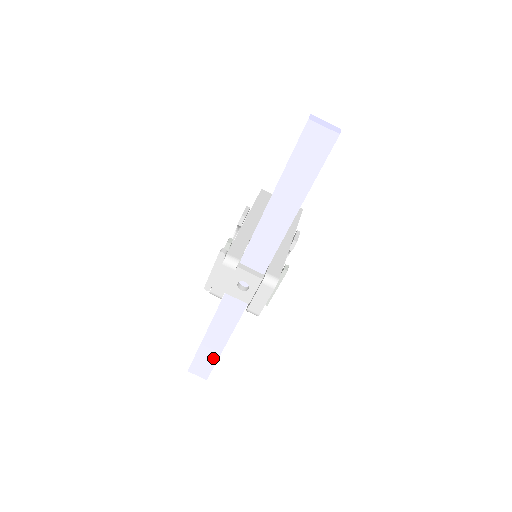
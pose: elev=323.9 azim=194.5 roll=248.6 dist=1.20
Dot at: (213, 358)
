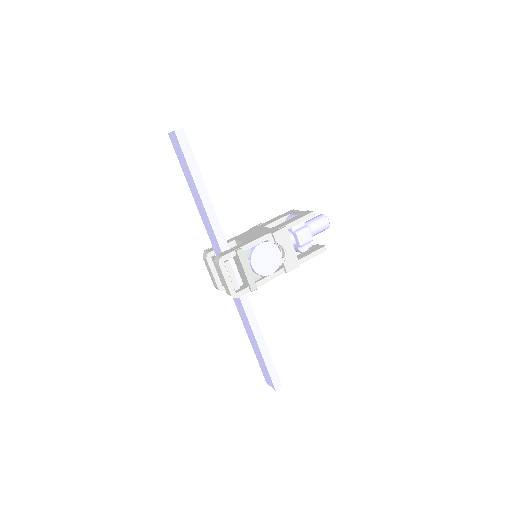
Dot at: (263, 361)
